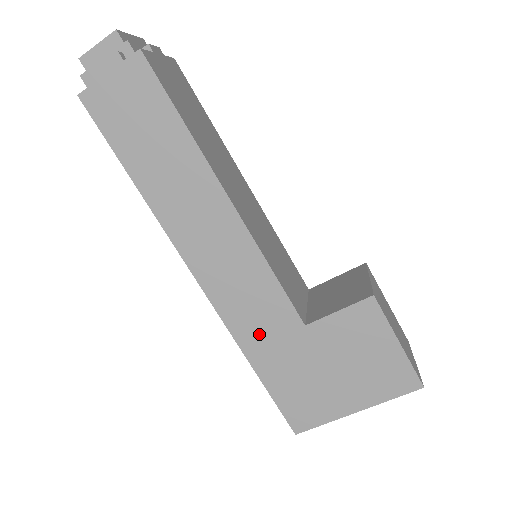
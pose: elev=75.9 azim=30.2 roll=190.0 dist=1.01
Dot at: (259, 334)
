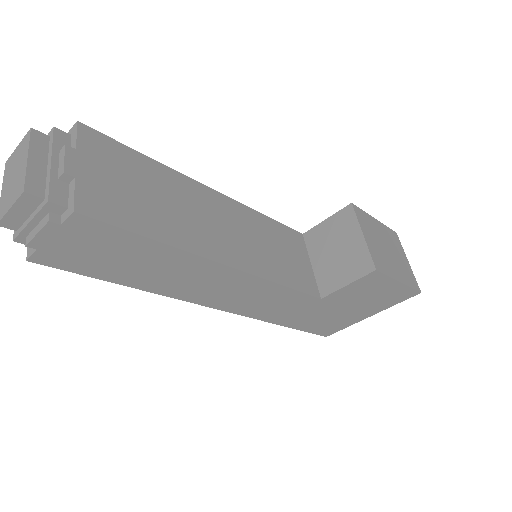
Dot at: (284, 313)
